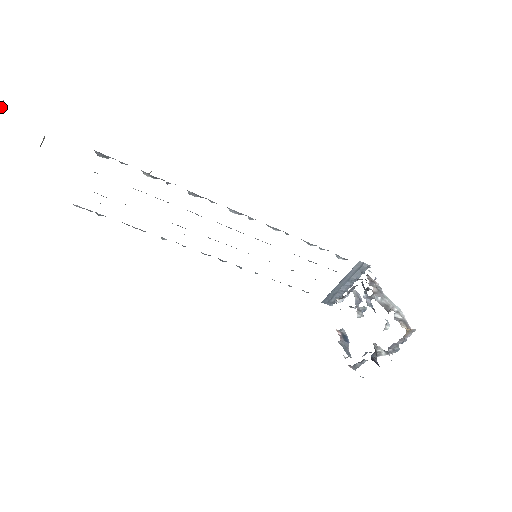
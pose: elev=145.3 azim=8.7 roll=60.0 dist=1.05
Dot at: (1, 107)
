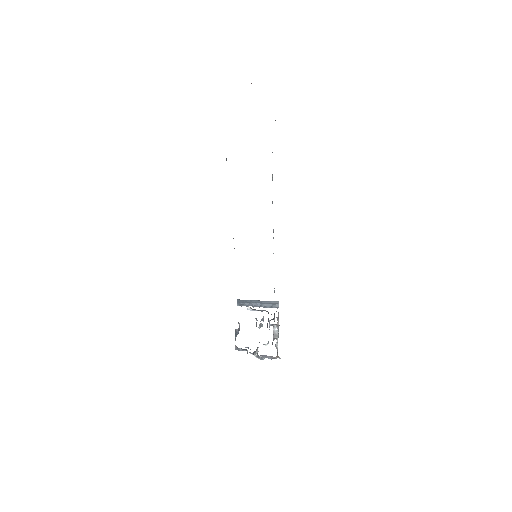
Dot at: occluded
